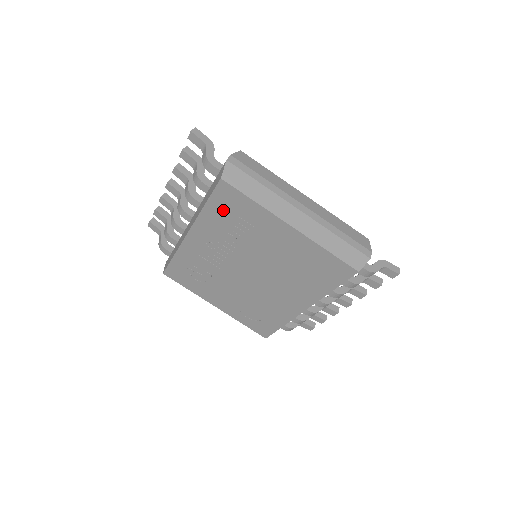
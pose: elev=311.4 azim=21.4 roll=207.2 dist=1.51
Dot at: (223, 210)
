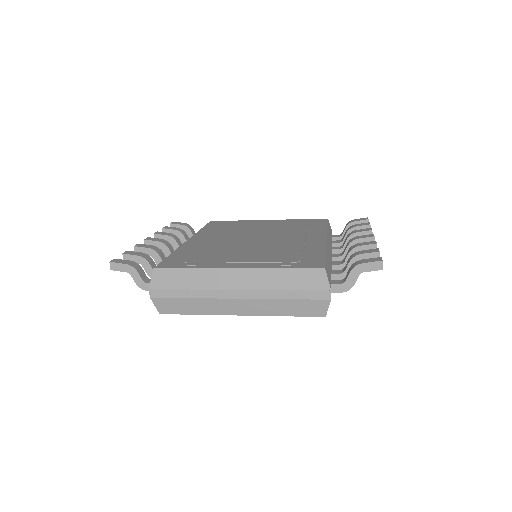
Dot at: occluded
